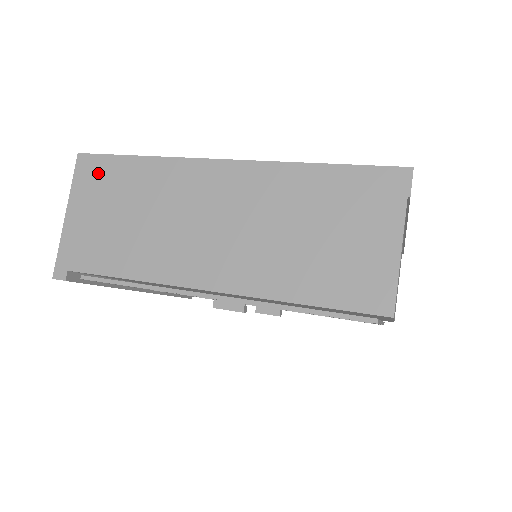
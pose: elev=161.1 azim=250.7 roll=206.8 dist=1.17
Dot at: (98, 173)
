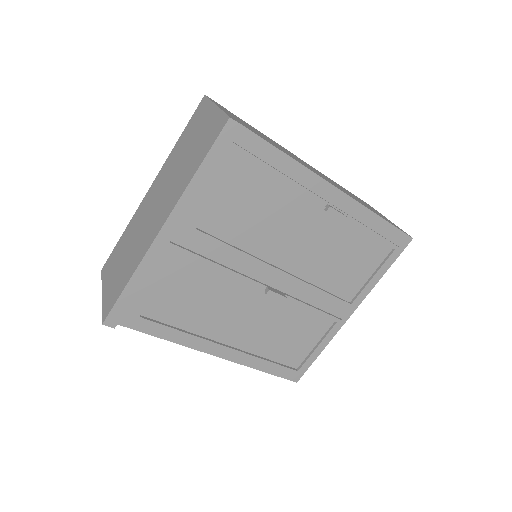
Dot at: (227, 110)
